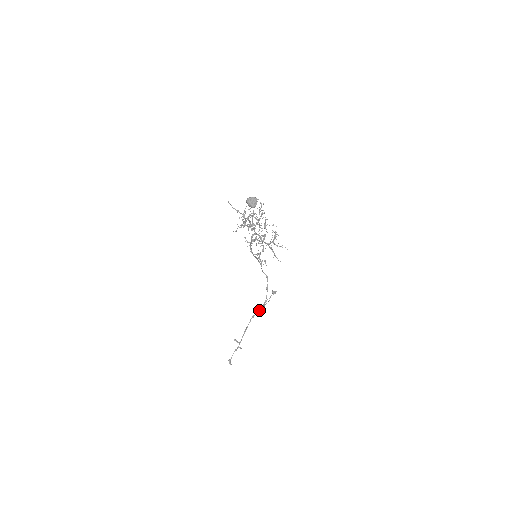
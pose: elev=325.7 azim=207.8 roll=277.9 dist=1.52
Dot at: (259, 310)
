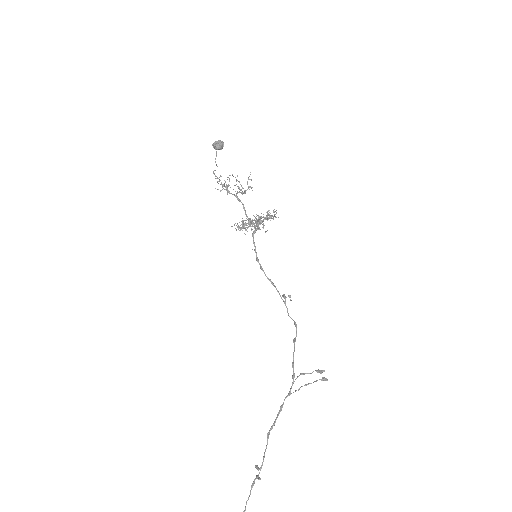
Dot at: (289, 392)
